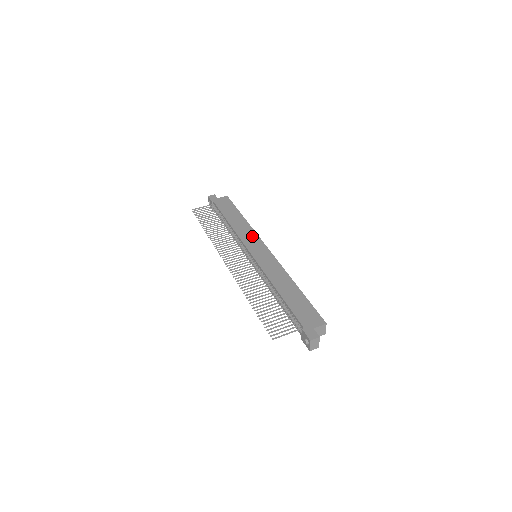
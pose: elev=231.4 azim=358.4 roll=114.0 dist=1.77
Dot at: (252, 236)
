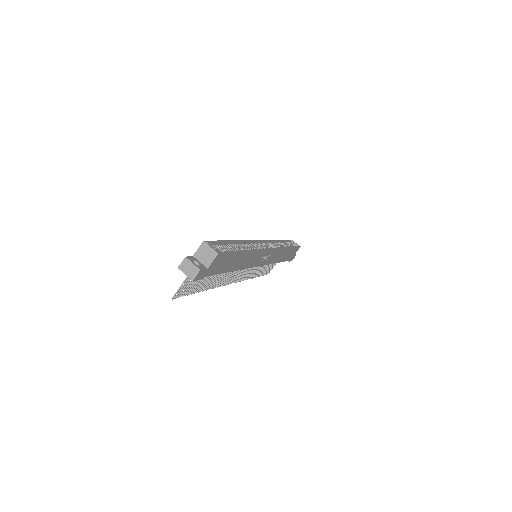
Dot at: occluded
